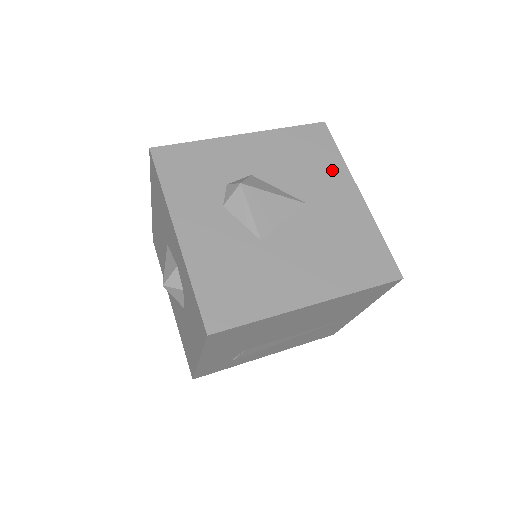
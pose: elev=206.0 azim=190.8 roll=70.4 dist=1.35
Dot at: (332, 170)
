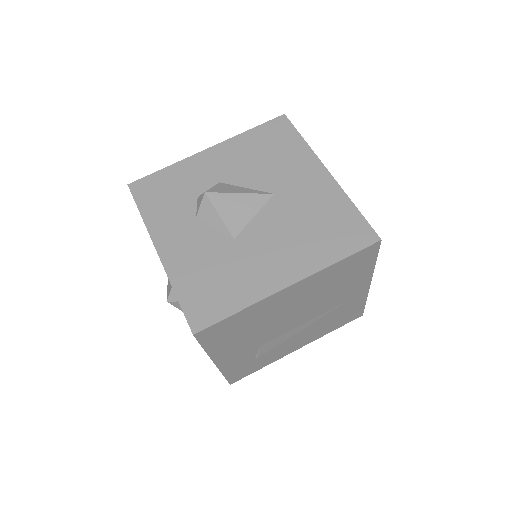
Dot at: (296, 156)
